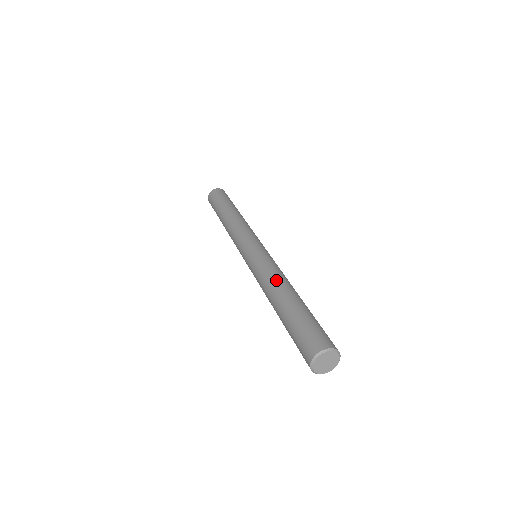
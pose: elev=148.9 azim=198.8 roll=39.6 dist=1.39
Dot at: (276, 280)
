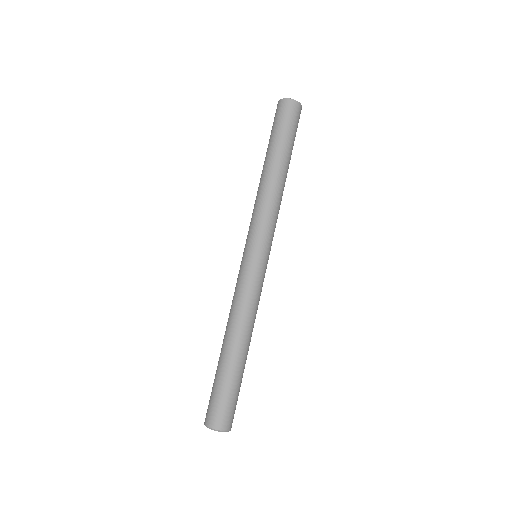
Dot at: (228, 320)
